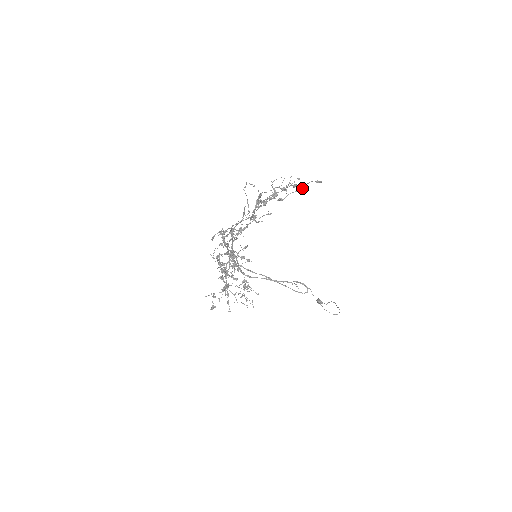
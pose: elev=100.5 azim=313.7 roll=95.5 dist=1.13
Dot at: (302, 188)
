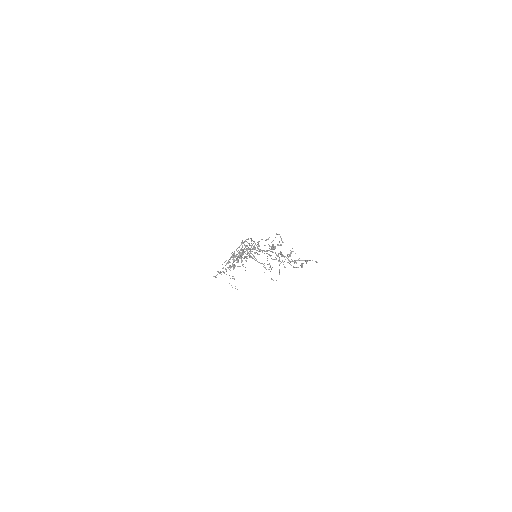
Dot at: occluded
